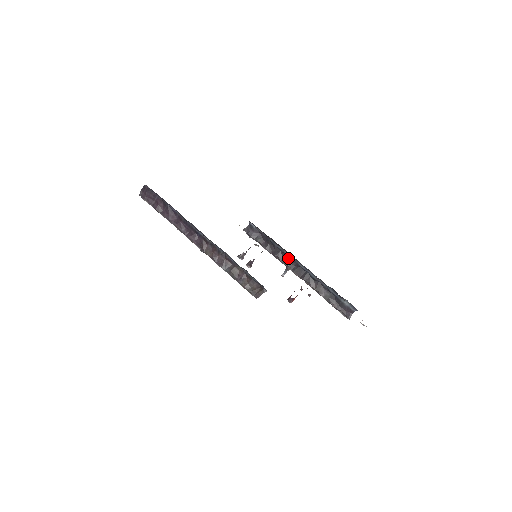
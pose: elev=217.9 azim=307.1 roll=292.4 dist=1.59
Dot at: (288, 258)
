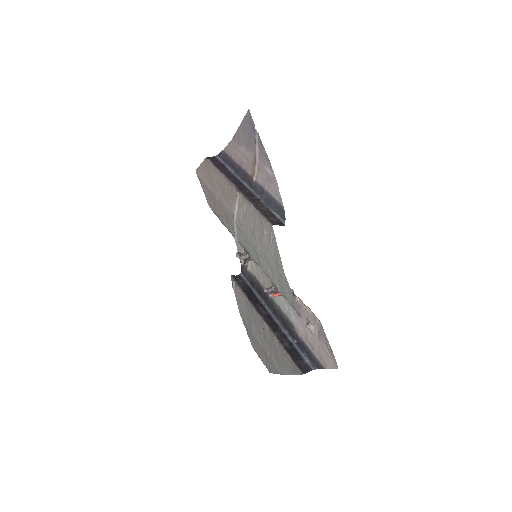
Dot at: (263, 307)
